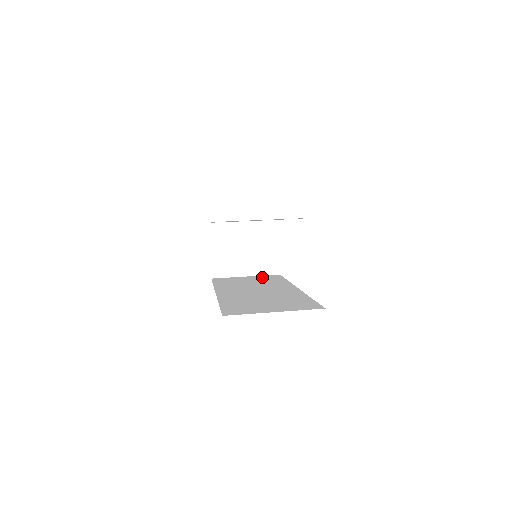
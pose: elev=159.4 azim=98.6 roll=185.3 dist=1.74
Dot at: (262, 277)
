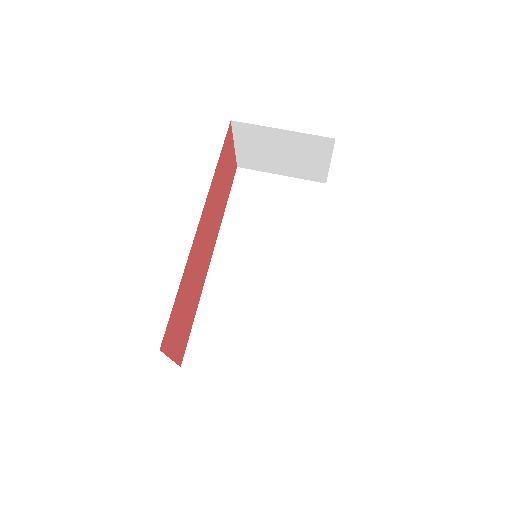
Dot at: (296, 192)
